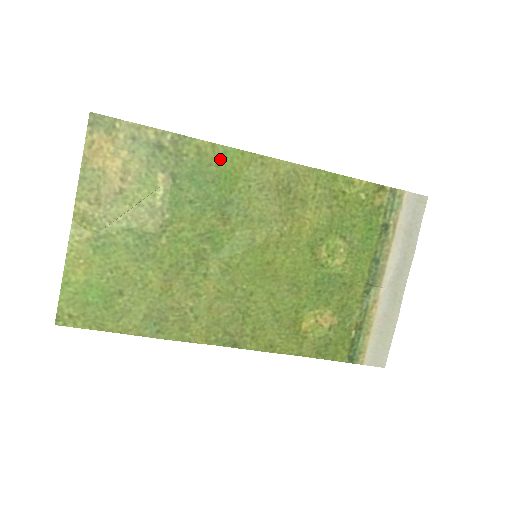
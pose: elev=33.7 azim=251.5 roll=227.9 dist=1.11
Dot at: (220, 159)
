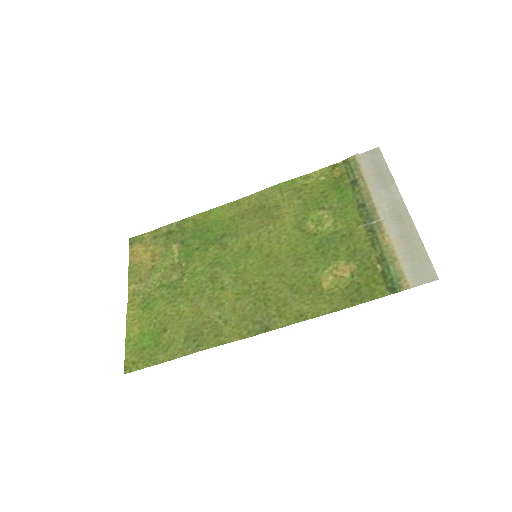
Dot at: (209, 218)
